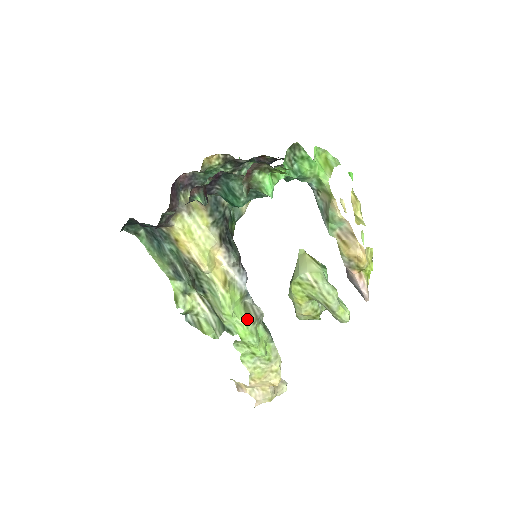
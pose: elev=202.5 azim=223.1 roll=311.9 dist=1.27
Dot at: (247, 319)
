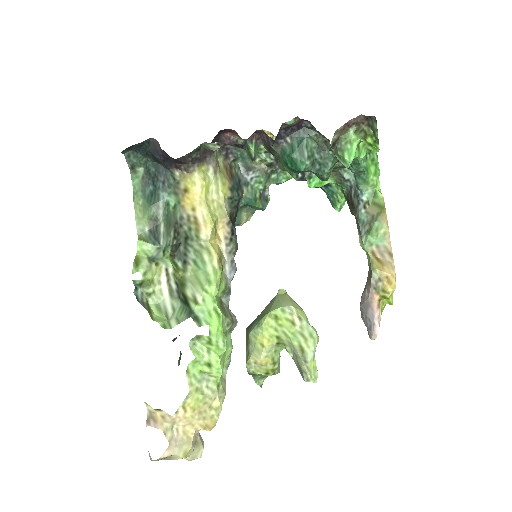
Dot at: (224, 314)
